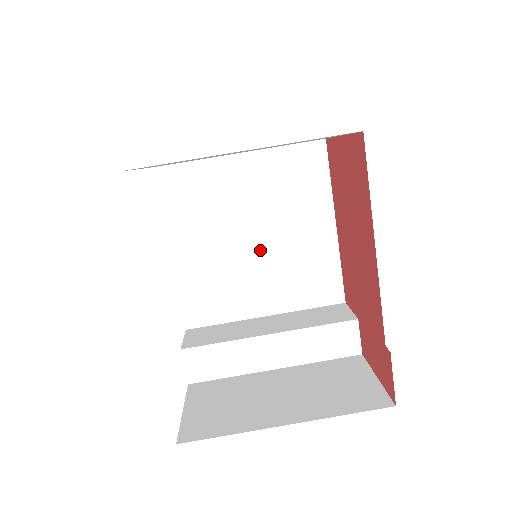
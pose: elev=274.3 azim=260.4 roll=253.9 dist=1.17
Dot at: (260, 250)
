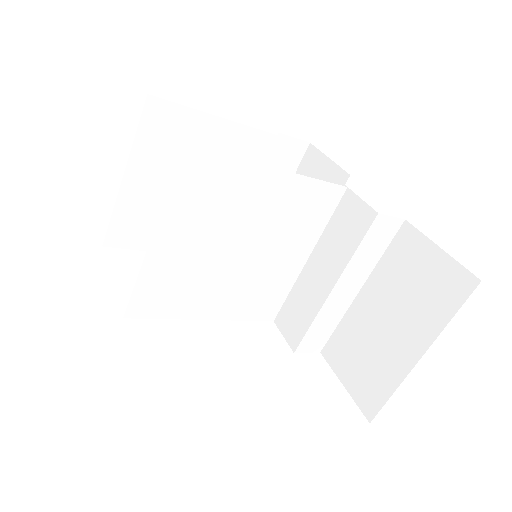
Dot at: (252, 248)
